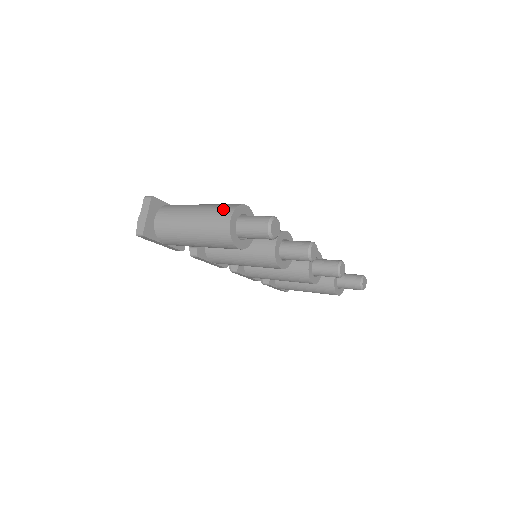
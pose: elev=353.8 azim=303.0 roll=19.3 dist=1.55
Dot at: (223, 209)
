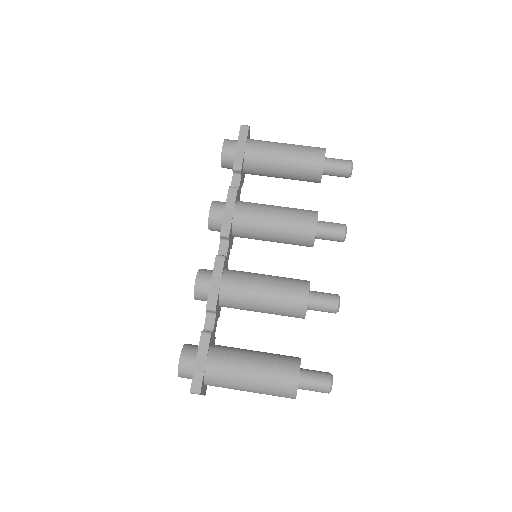
Dot at: (283, 394)
